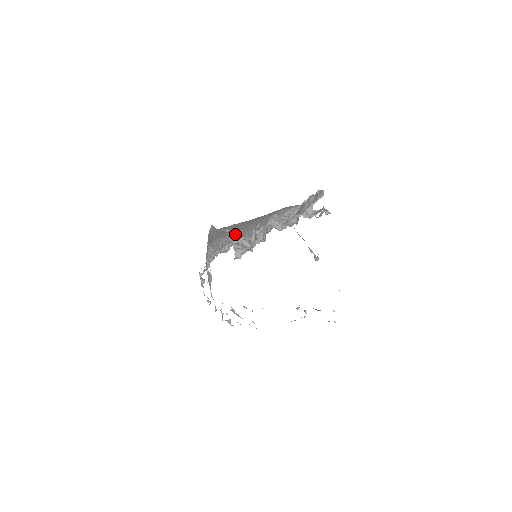
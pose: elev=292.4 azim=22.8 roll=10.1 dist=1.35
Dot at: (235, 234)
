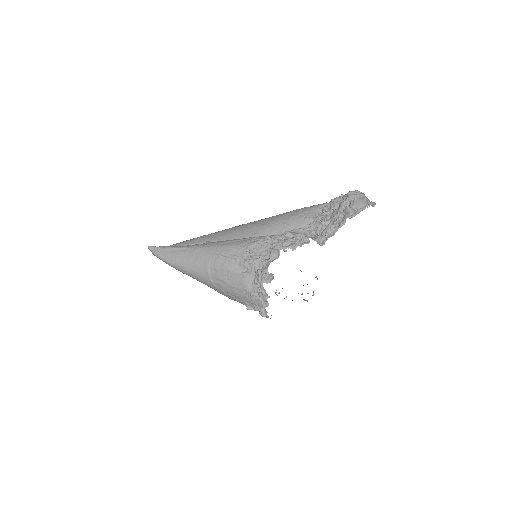
Dot at: (265, 236)
